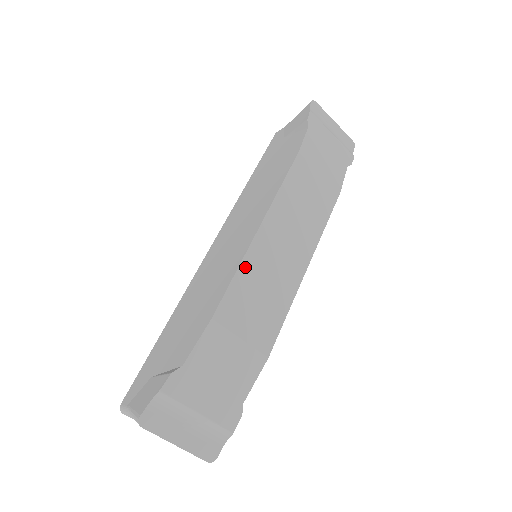
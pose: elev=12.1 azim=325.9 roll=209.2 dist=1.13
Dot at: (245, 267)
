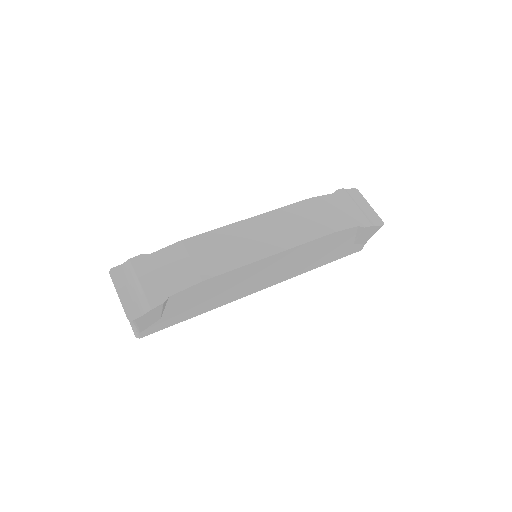
Dot at: (223, 230)
